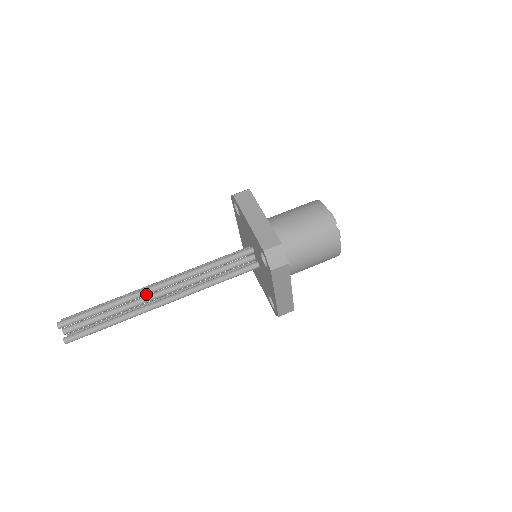
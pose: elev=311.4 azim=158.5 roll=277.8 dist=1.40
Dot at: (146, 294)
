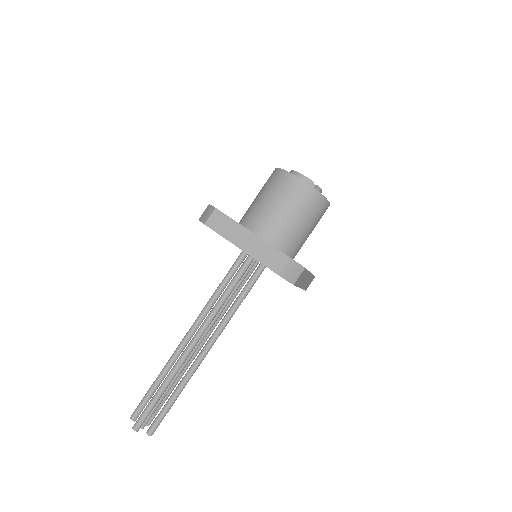
Dot at: occluded
